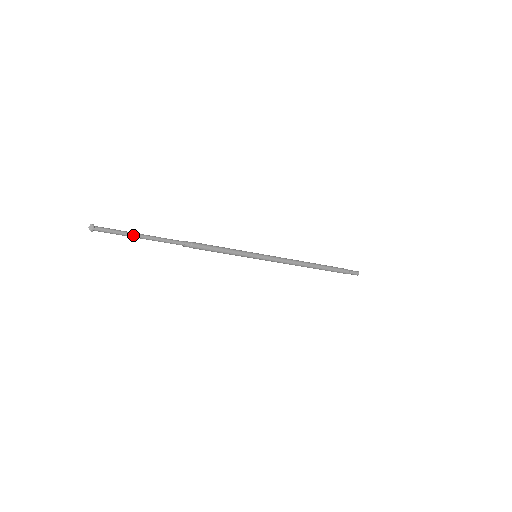
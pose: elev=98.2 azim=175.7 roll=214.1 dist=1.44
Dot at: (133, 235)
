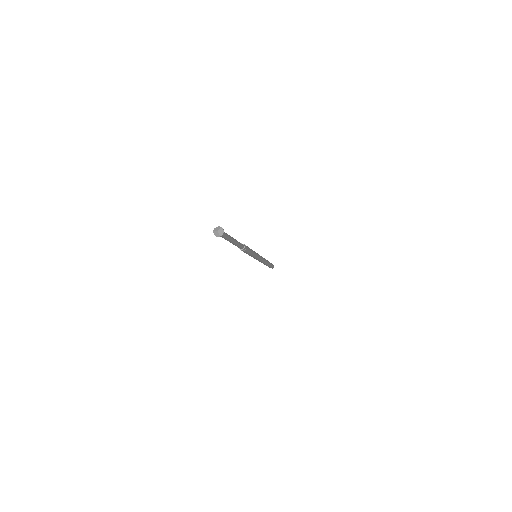
Dot at: (232, 239)
